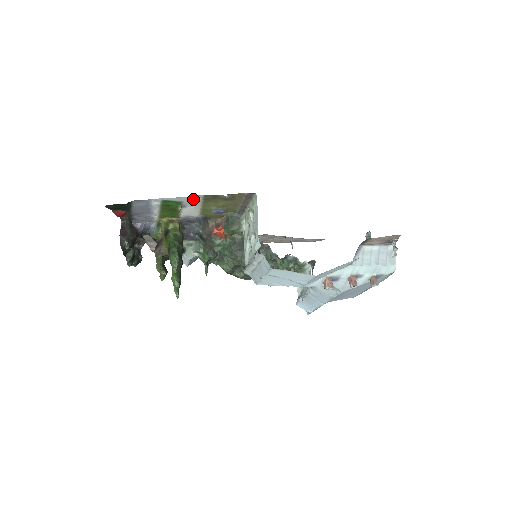
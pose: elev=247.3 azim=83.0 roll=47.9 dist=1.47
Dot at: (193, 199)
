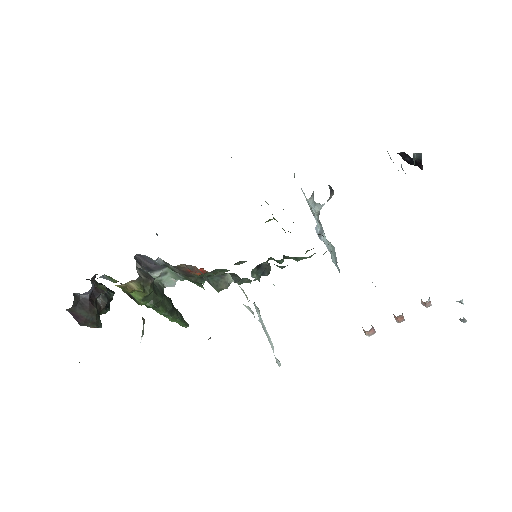
Dot at: occluded
